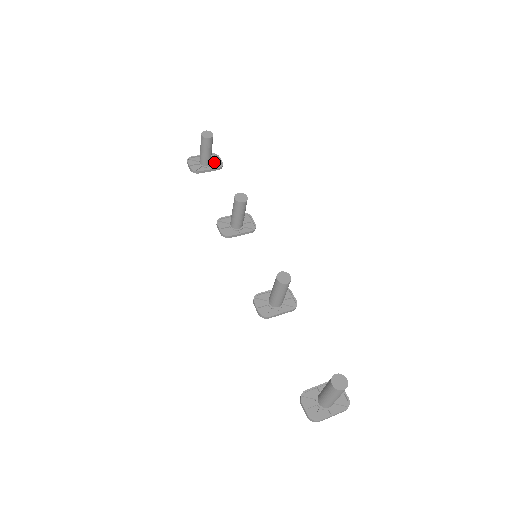
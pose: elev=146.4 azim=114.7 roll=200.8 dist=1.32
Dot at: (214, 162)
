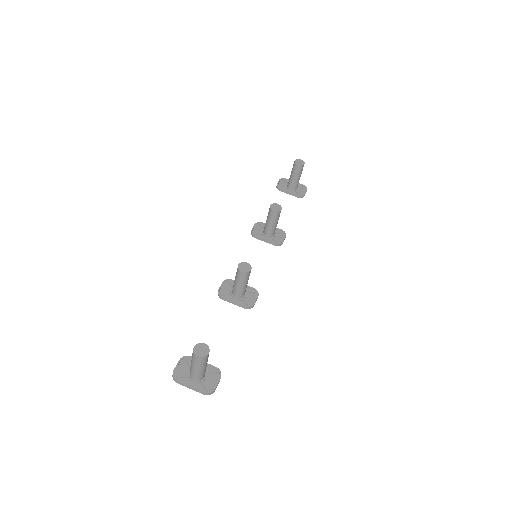
Dot at: (299, 191)
